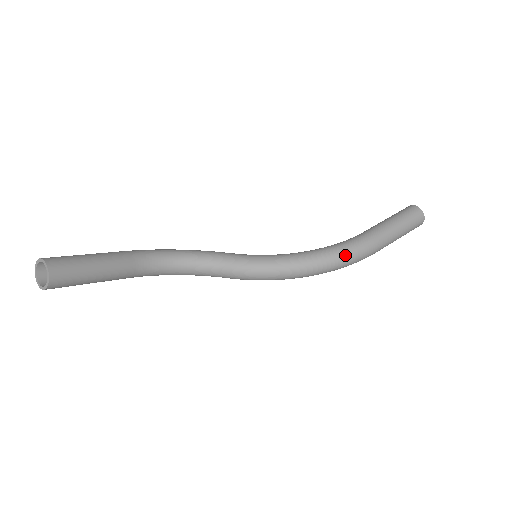
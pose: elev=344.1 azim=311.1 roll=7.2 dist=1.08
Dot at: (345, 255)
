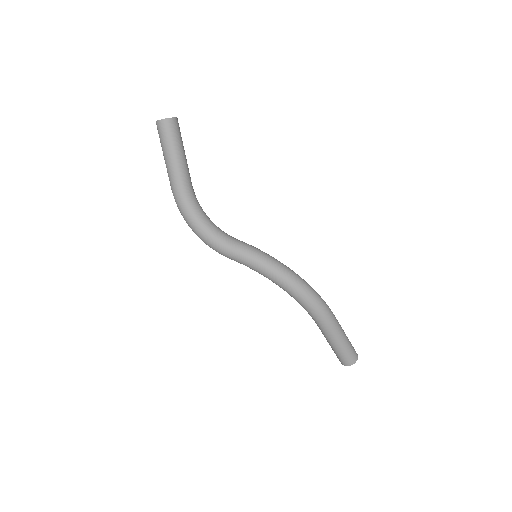
Dot at: (317, 293)
